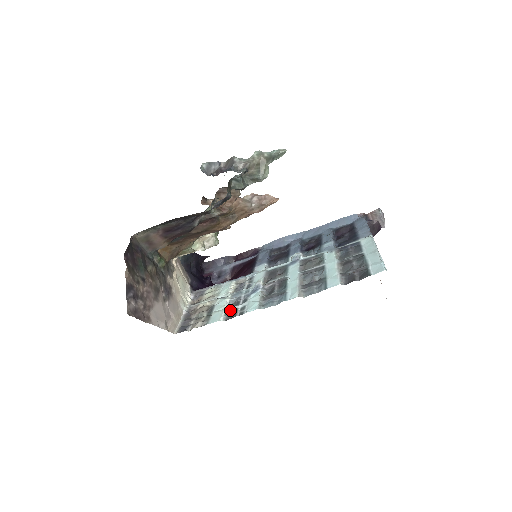
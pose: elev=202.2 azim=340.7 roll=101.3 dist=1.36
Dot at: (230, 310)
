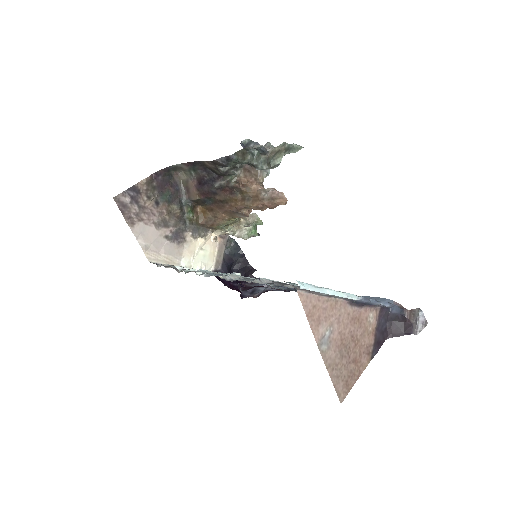
Dot at: (193, 270)
